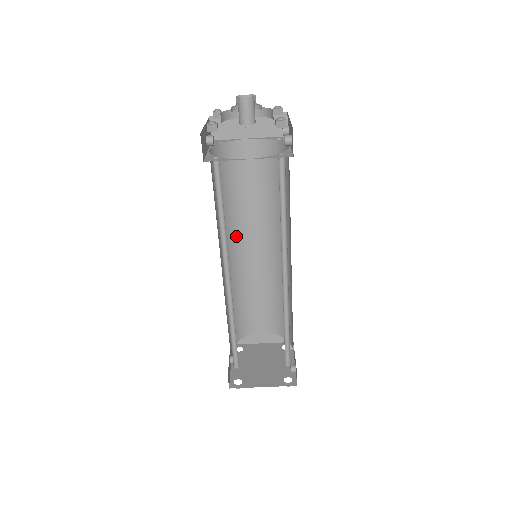
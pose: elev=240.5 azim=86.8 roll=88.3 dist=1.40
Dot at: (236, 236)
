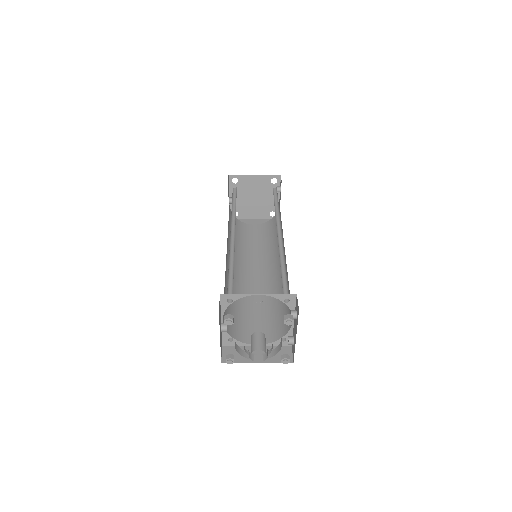
Dot at: occluded
